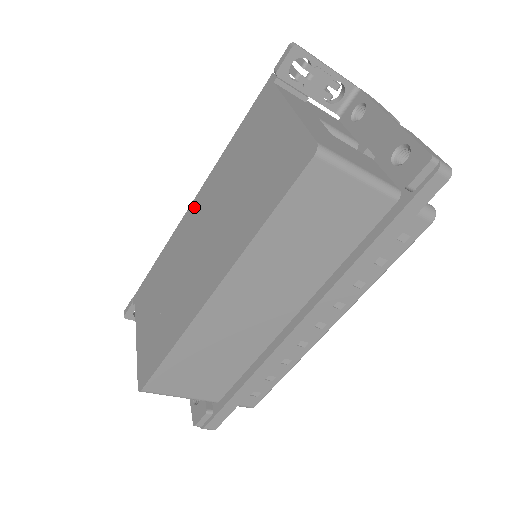
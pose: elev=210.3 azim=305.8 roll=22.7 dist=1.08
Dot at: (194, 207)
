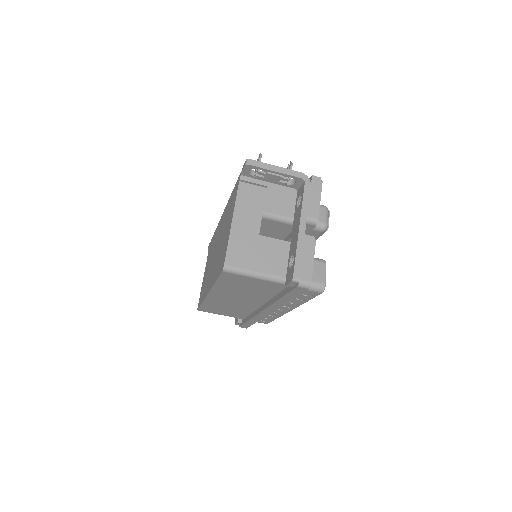
Dot at: (221, 220)
